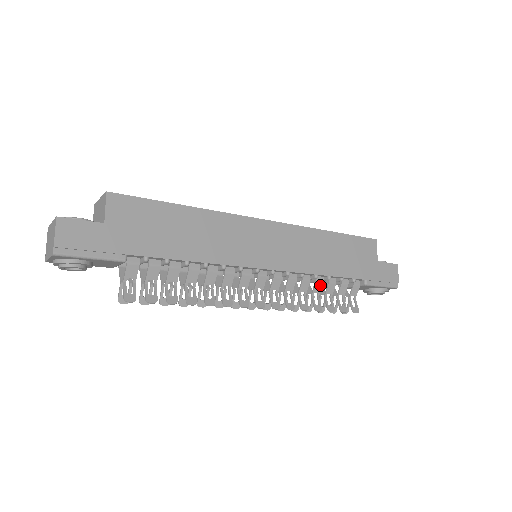
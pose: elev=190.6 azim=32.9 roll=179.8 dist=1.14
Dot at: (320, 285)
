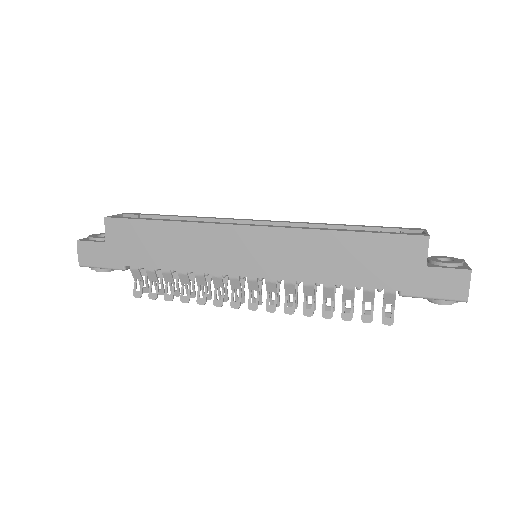
Dot at: (330, 291)
